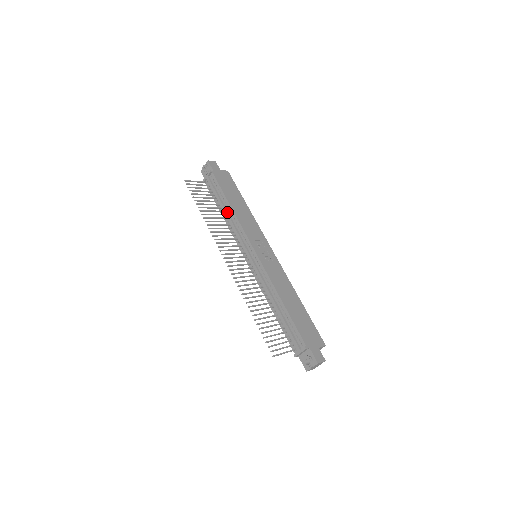
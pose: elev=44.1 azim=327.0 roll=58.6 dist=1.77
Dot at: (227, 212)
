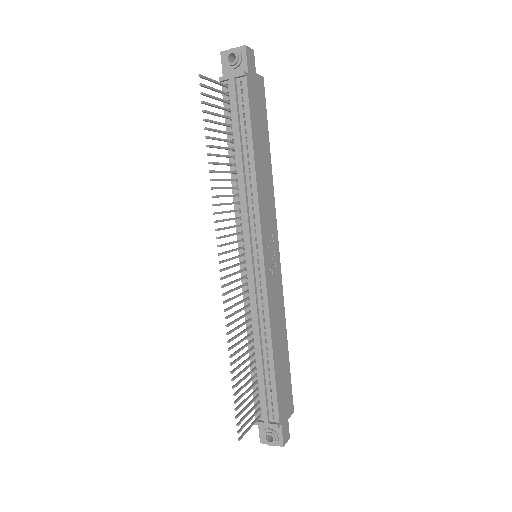
Dot at: (243, 166)
